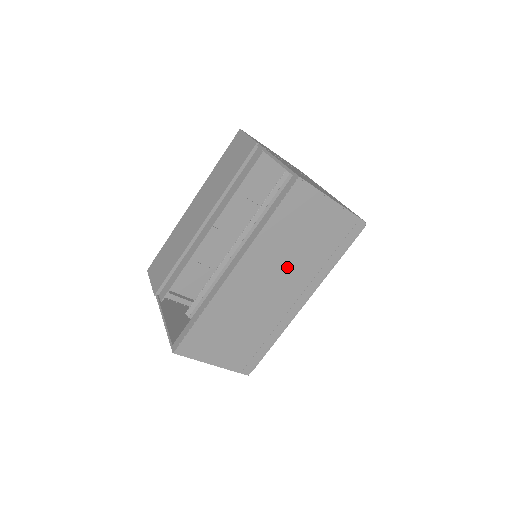
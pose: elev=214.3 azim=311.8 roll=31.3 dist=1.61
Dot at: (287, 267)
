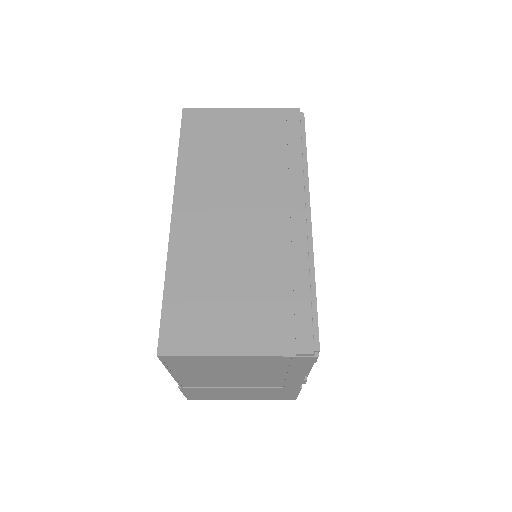
Dot at: (241, 183)
